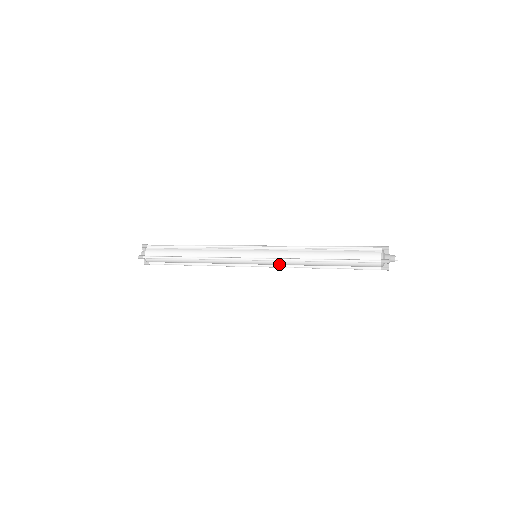
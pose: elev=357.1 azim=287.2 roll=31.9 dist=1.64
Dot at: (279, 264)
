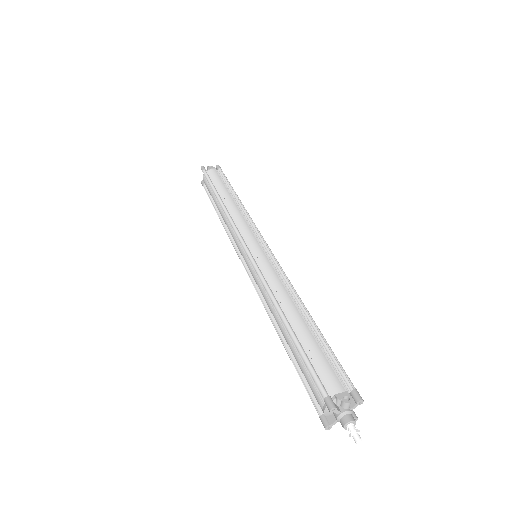
Dot at: occluded
